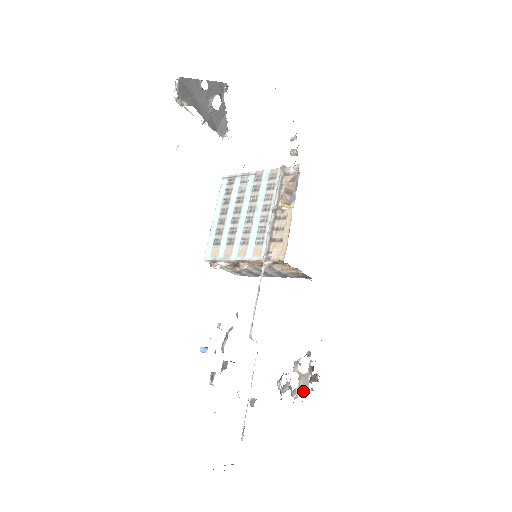
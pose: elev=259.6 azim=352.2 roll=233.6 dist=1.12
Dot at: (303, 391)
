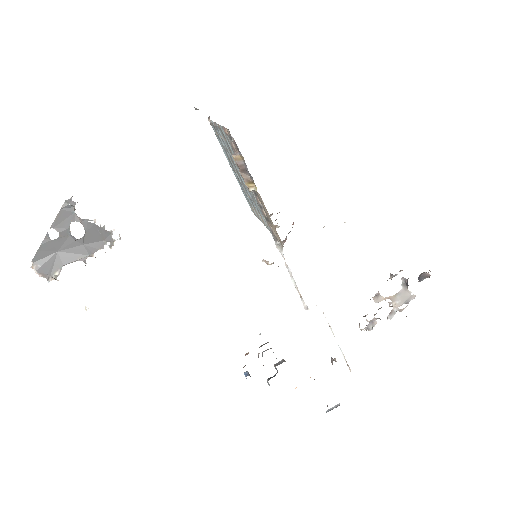
Dot at: (408, 302)
